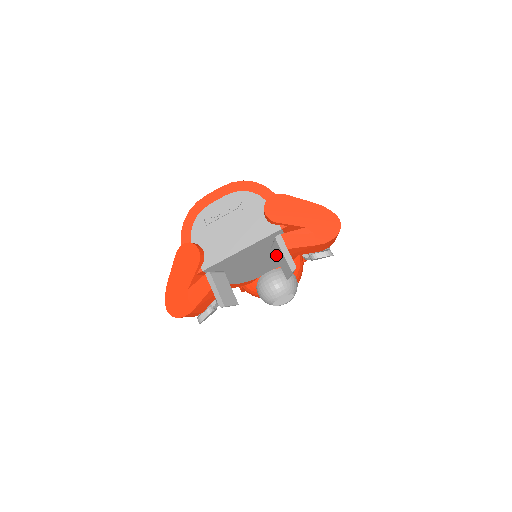
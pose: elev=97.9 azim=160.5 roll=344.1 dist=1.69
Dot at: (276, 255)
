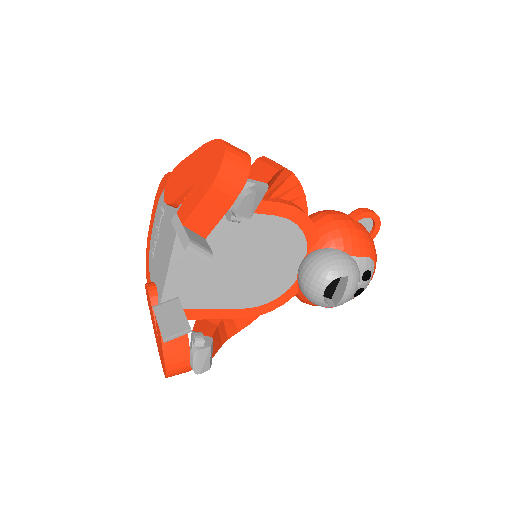
Dot at: occluded
